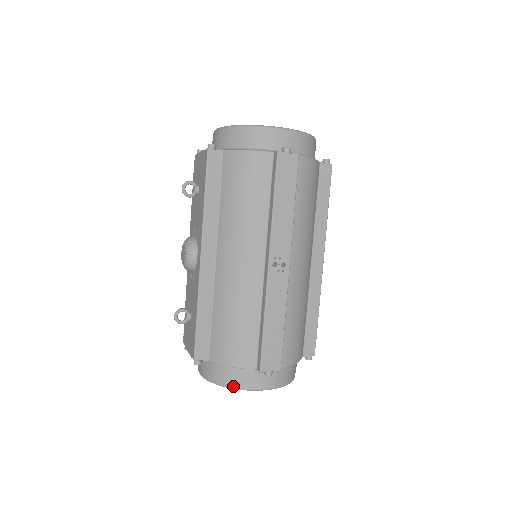
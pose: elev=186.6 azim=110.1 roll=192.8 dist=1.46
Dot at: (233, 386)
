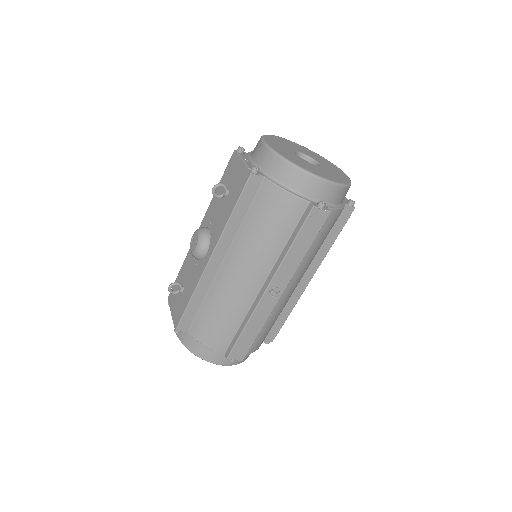
Dot at: (201, 357)
